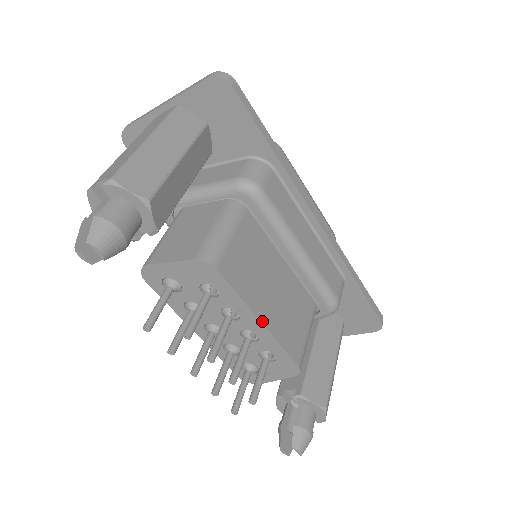
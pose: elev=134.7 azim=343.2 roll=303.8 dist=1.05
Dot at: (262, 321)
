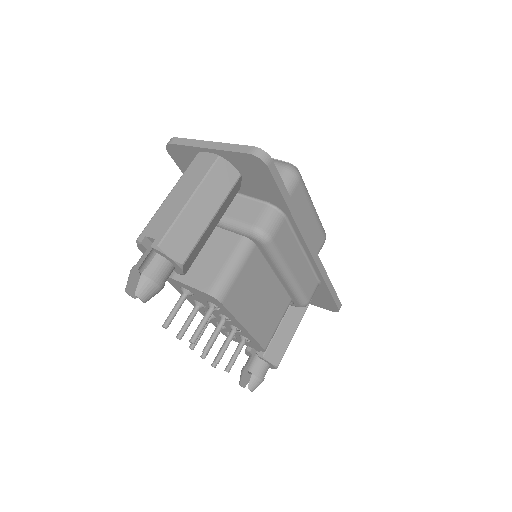
Dot at: (246, 328)
